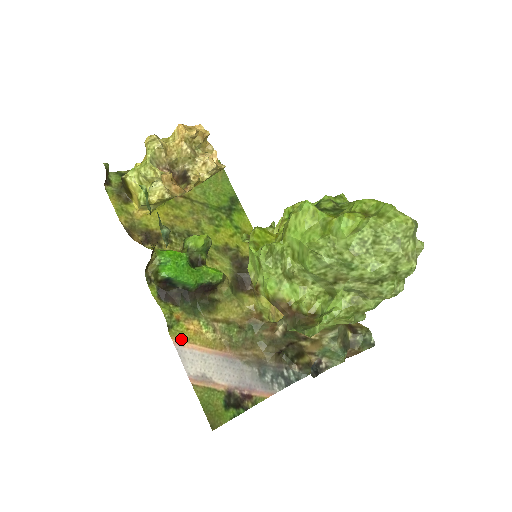
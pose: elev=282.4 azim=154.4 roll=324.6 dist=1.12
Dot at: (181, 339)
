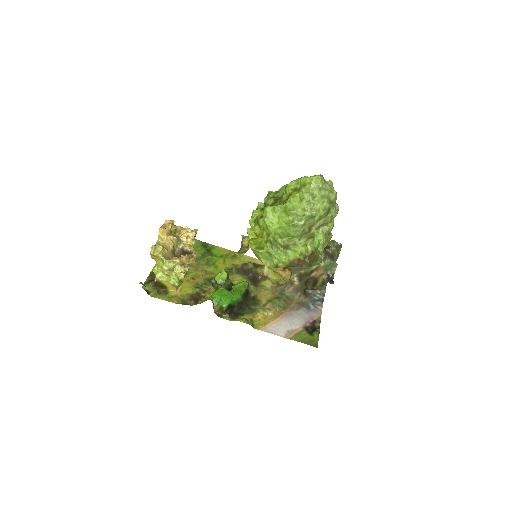
Dot at: (262, 326)
